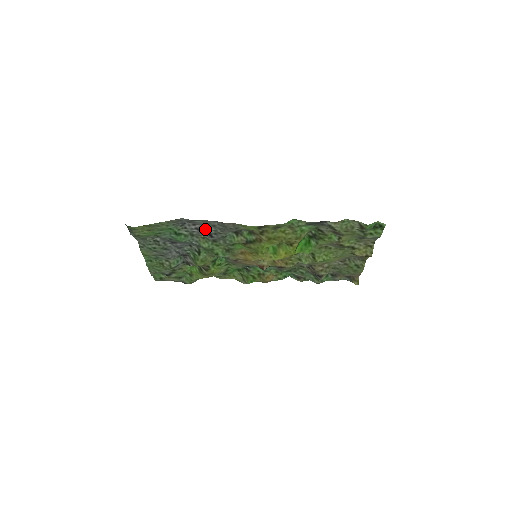
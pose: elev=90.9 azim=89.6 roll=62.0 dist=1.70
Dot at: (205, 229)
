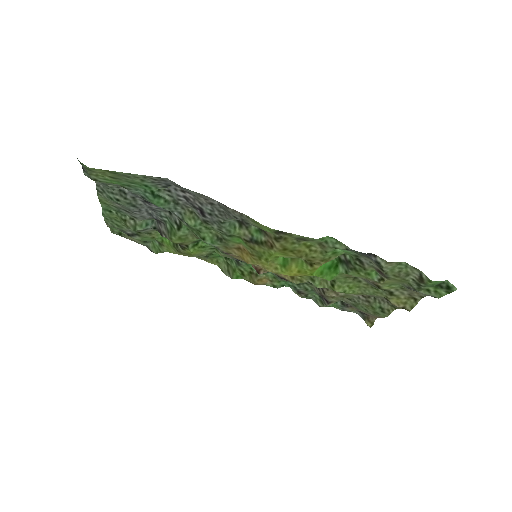
Dot at: (197, 203)
